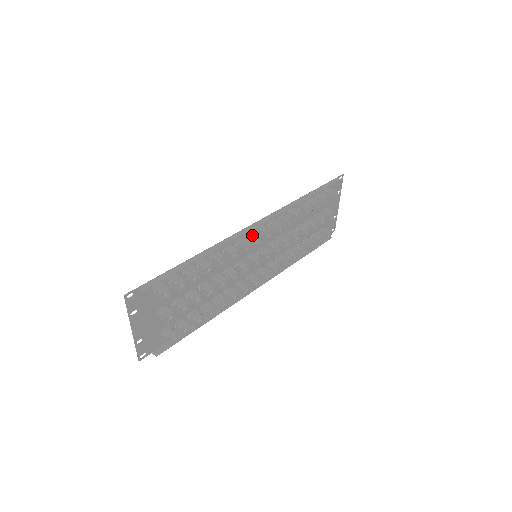
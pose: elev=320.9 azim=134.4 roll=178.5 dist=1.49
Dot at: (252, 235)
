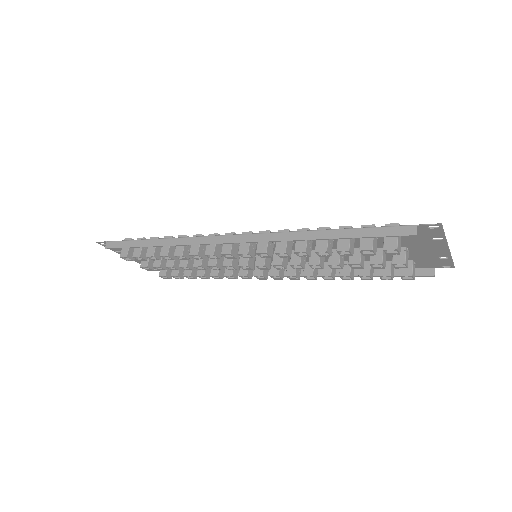
Dot at: (225, 246)
